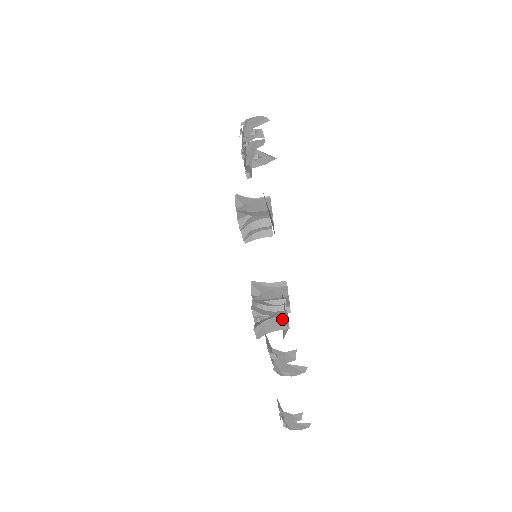
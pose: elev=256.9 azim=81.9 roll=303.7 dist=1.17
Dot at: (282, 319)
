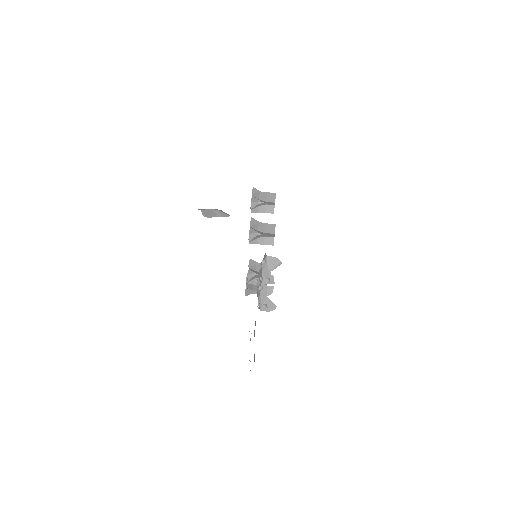
Dot at: occluded
